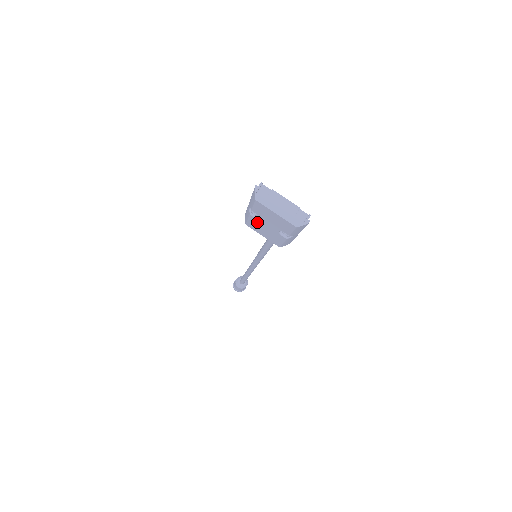
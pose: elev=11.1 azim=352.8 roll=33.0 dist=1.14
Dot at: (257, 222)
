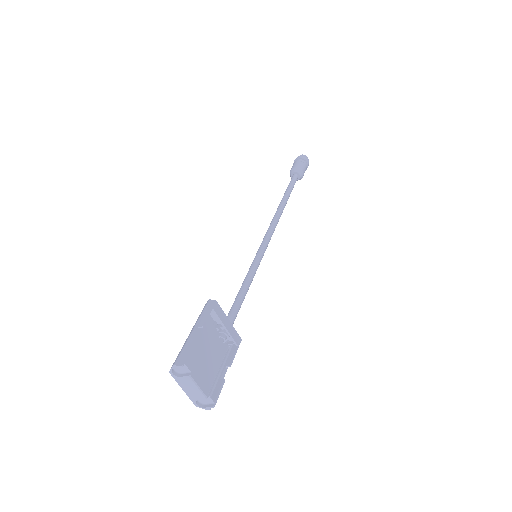
Dot at: occluded
